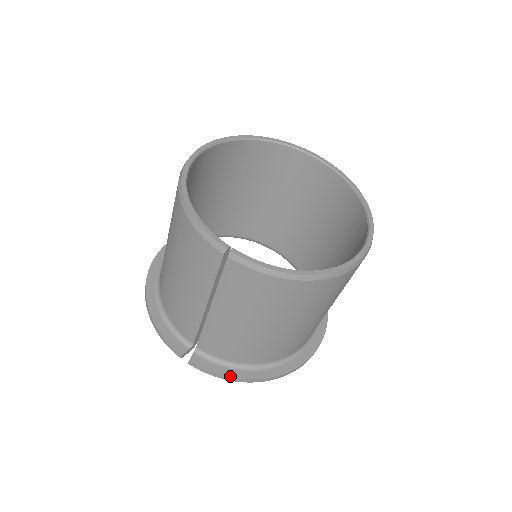
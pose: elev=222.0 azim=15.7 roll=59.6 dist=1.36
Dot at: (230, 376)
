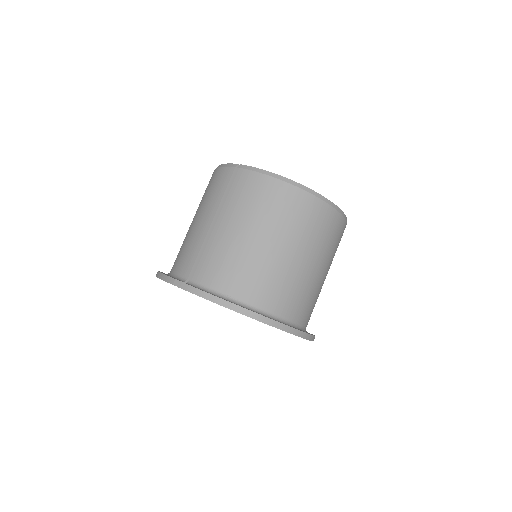
Dot at: occluded
